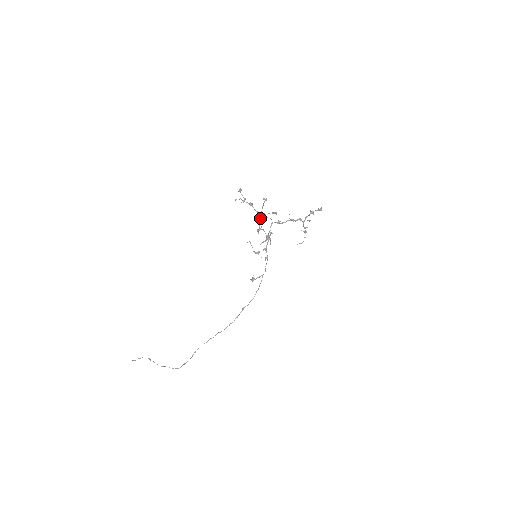
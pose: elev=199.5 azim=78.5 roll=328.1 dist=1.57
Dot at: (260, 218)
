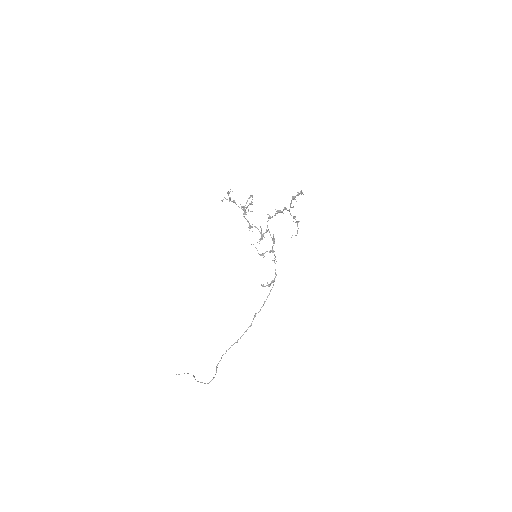
Dot at: (244, 213)
